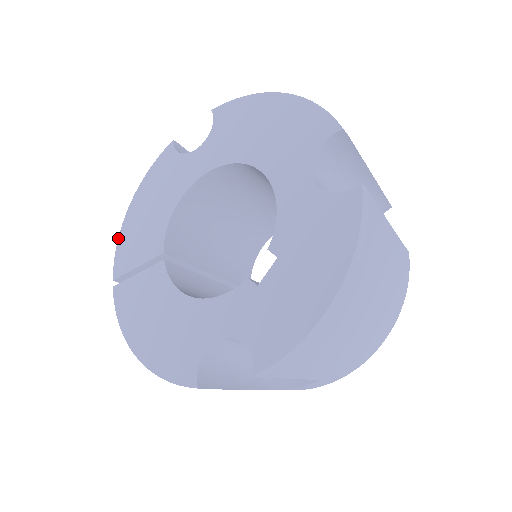
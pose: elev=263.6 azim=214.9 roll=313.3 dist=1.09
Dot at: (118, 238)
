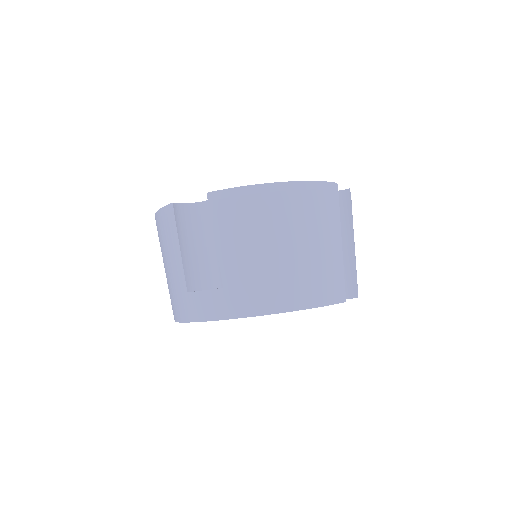
Dot at: occluded
